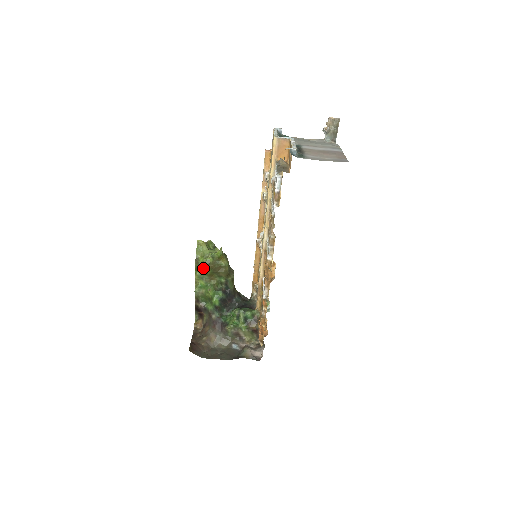
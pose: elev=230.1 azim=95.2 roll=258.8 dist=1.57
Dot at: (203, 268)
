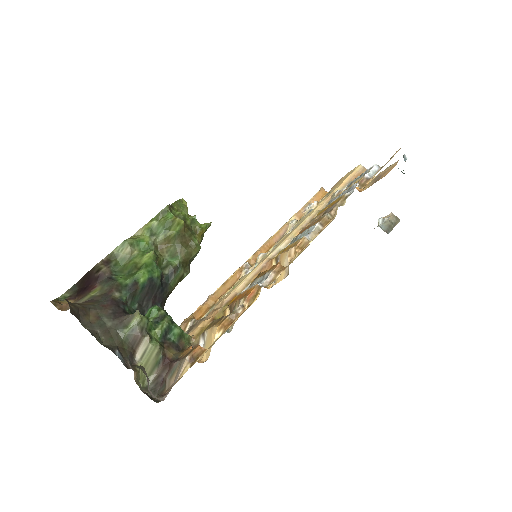
Dot at: (175, 216)
